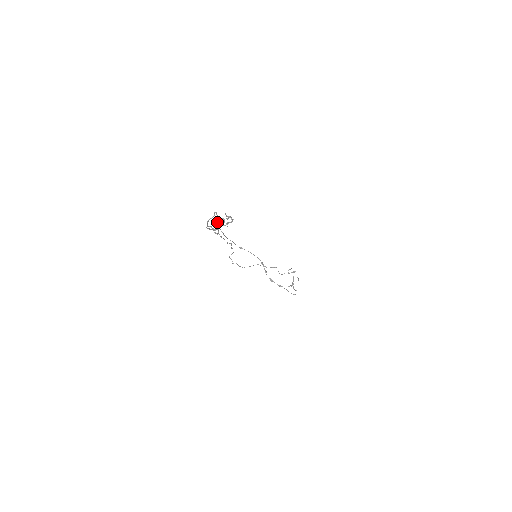
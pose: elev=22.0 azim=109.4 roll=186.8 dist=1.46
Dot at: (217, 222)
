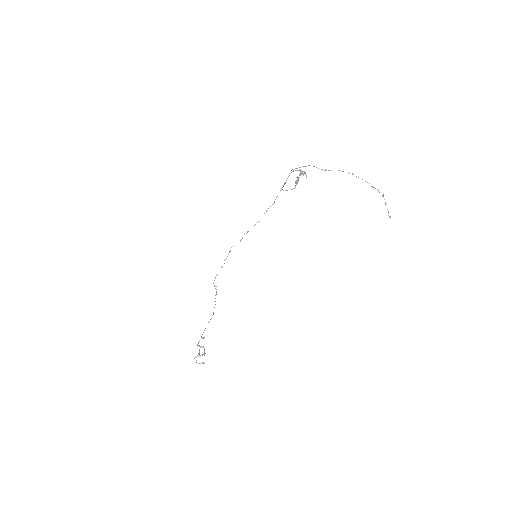
Dot at: (313, 166)
